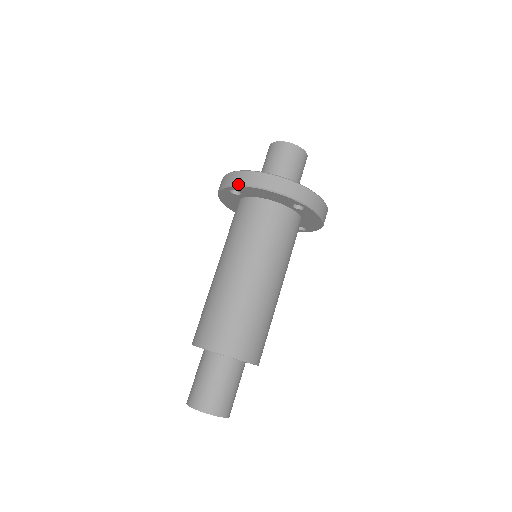
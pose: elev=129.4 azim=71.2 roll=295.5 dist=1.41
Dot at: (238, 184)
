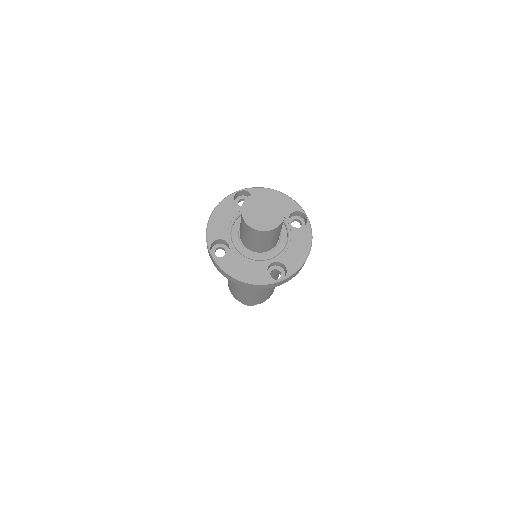
Dot at: occluded
